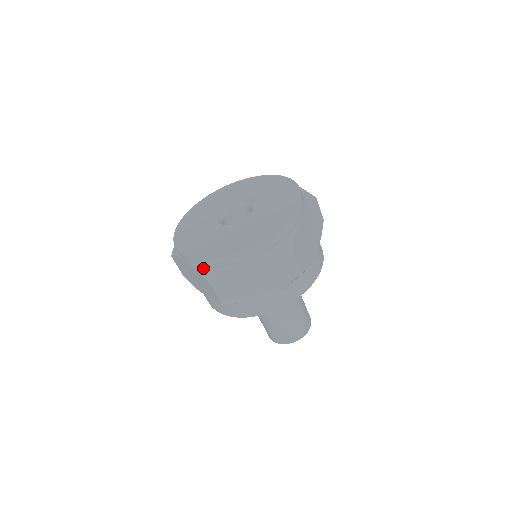
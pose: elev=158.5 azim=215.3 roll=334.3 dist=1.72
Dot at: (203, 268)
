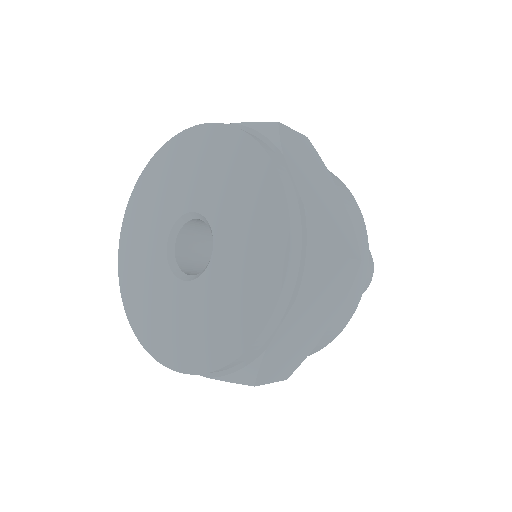
Dot at: occluded
